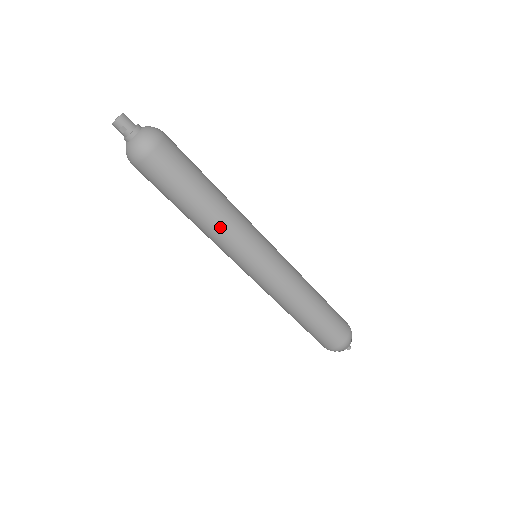
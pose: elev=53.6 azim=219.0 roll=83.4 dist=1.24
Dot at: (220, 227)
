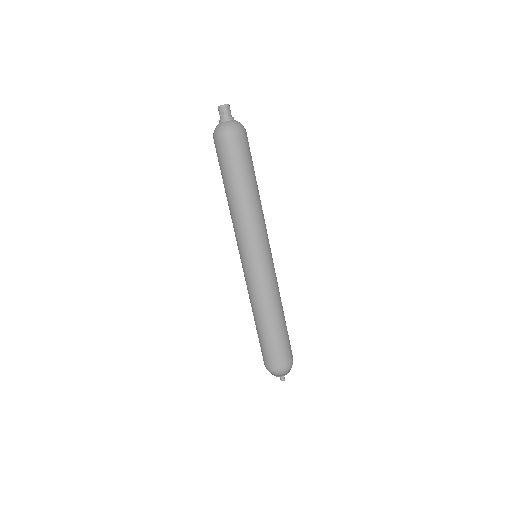
Dot at: (242, 215)
